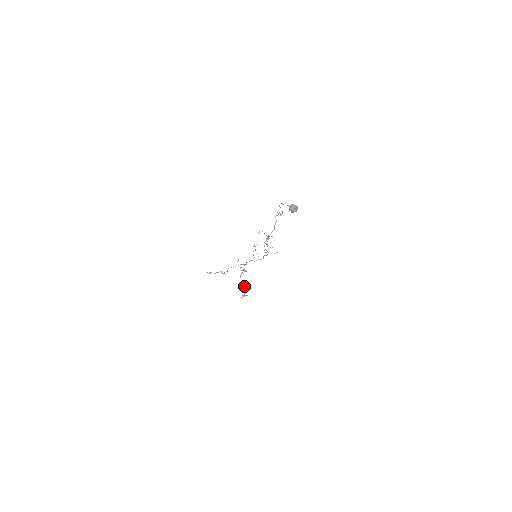
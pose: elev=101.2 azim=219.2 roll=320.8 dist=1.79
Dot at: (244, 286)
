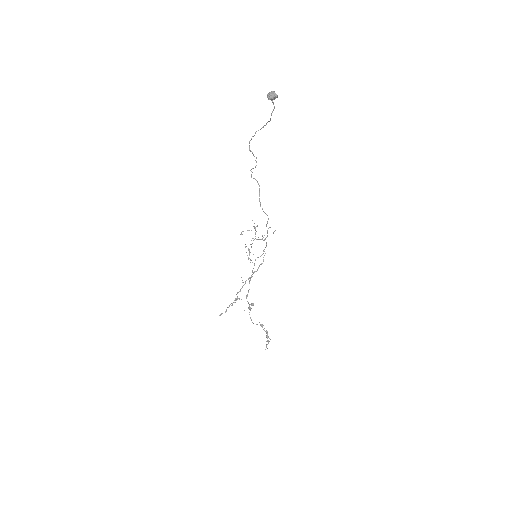
Dot at: (262, 325)
